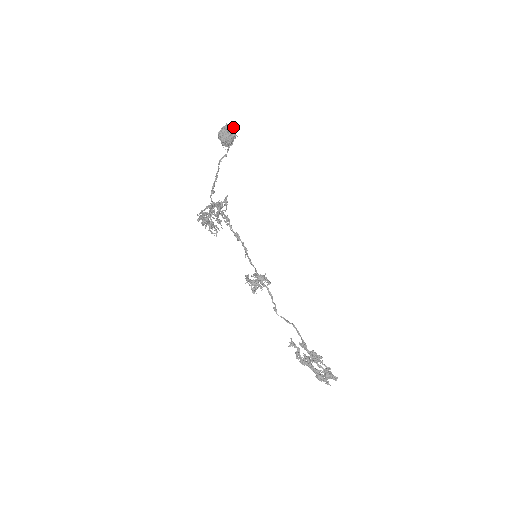
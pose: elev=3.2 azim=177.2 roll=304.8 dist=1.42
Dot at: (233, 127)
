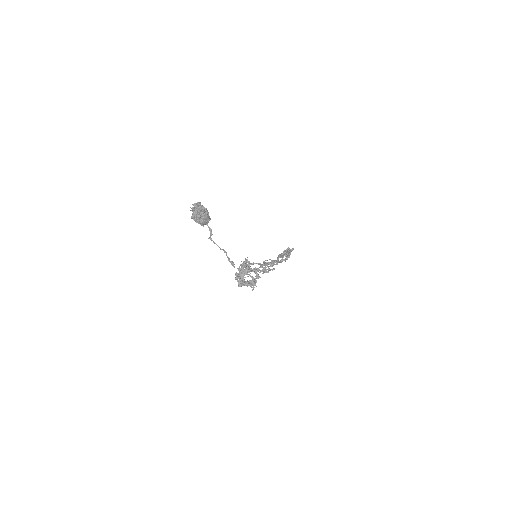
Dot at: (201, 206)
